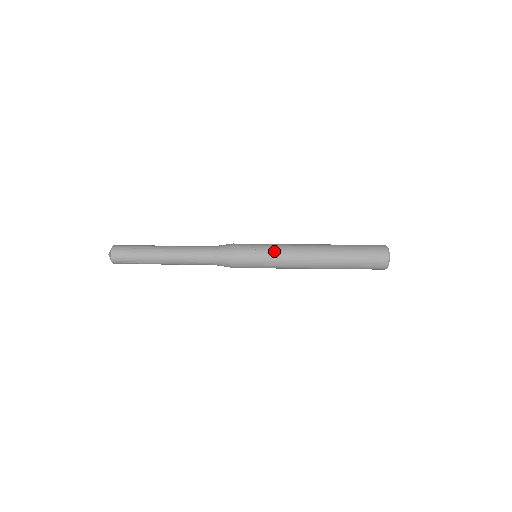
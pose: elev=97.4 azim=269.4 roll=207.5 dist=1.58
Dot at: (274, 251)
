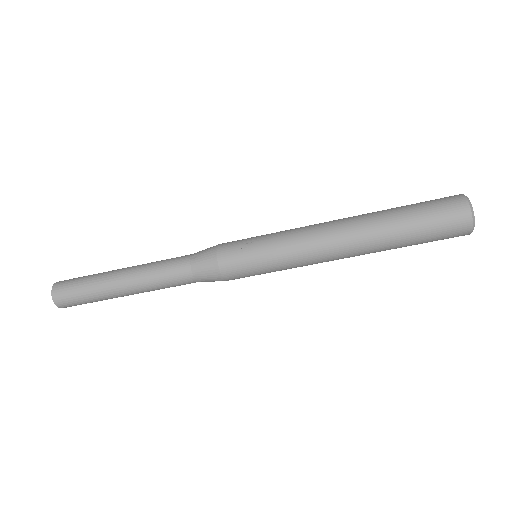
Dot at: (279, 245)
